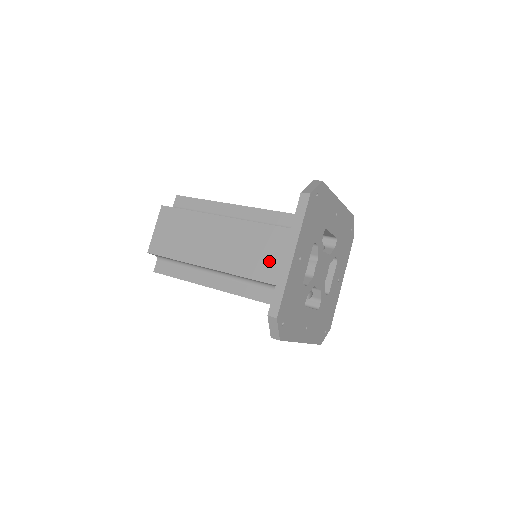
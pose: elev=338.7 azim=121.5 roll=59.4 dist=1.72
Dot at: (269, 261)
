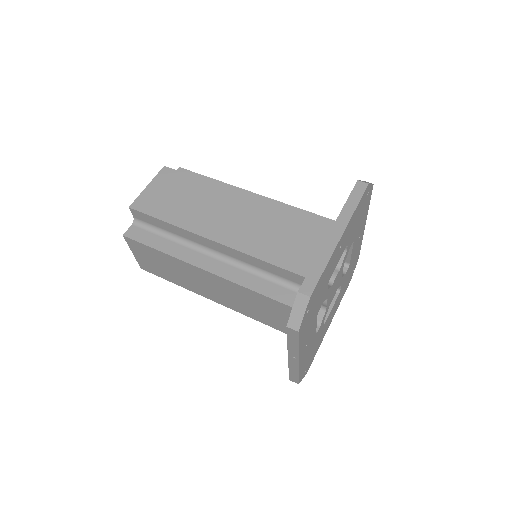
Dot at: (293, 248)
